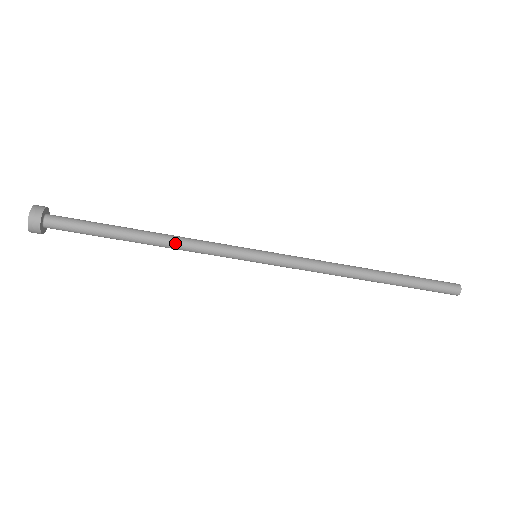
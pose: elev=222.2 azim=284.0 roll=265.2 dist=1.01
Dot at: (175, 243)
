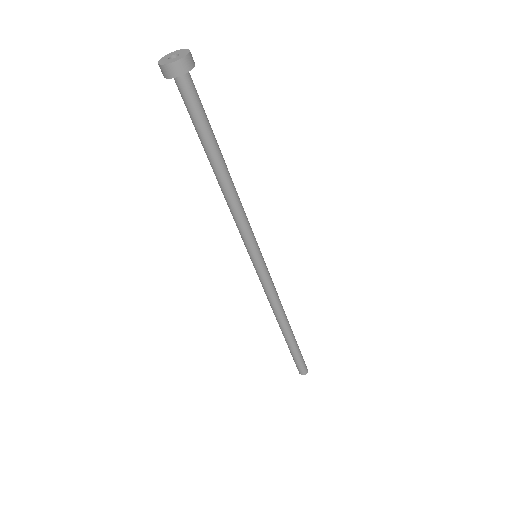
Dot at: (237, 194)
